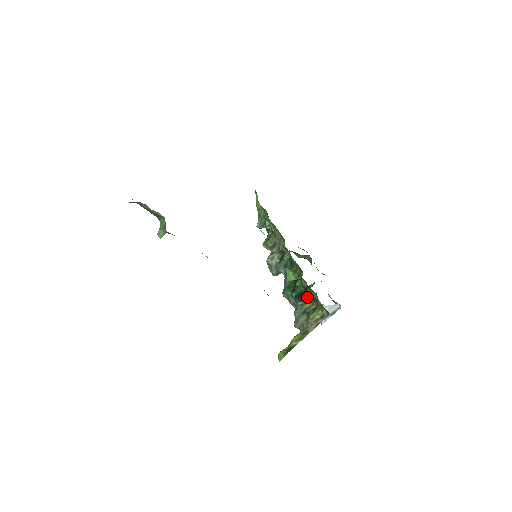
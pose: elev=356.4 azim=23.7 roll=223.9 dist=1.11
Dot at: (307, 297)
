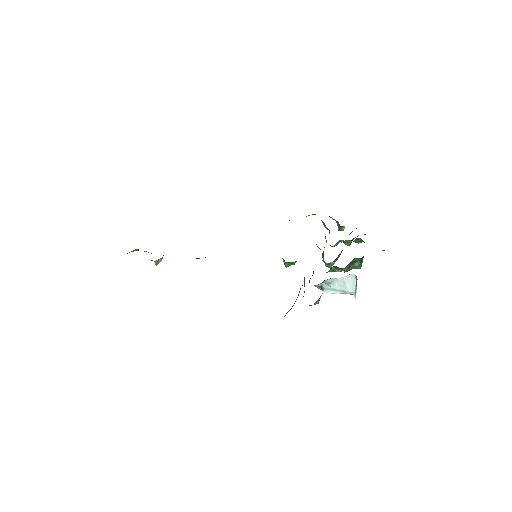
Dot at: occluded
